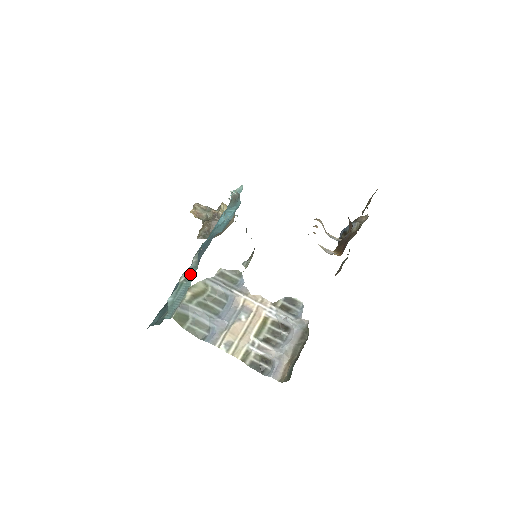
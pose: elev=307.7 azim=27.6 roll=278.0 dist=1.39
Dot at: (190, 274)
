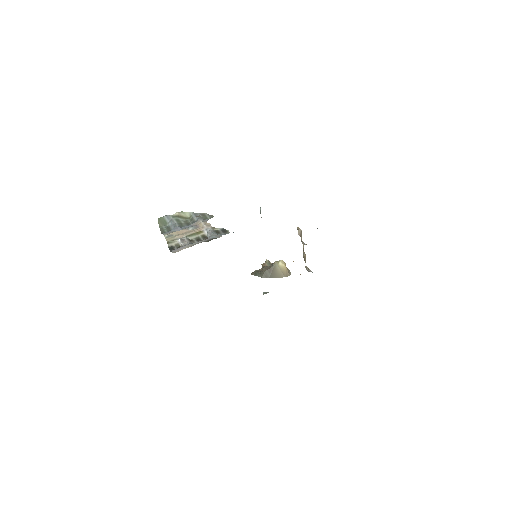
Dot at: occluded
